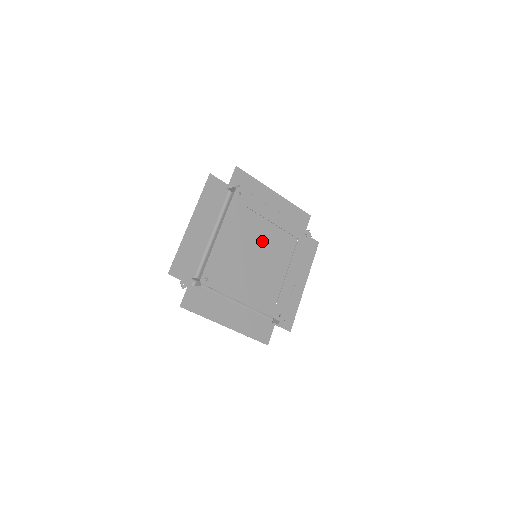
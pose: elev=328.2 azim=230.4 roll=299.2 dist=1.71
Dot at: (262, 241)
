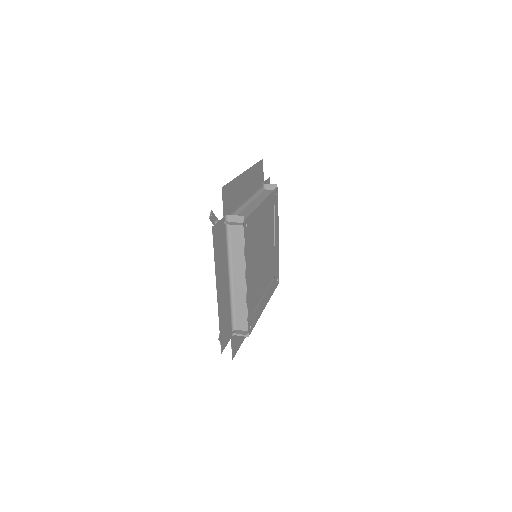
Dot at: (268, 247)
